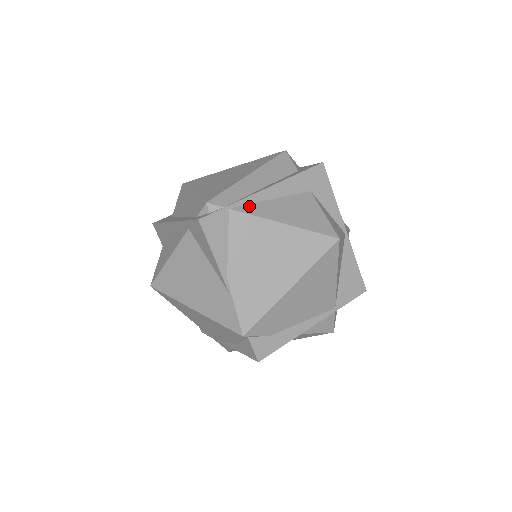
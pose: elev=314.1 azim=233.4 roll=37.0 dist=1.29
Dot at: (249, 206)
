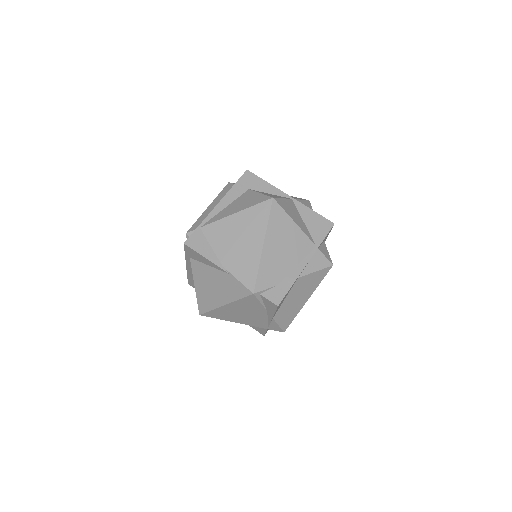
Dot at: (212, 219)
